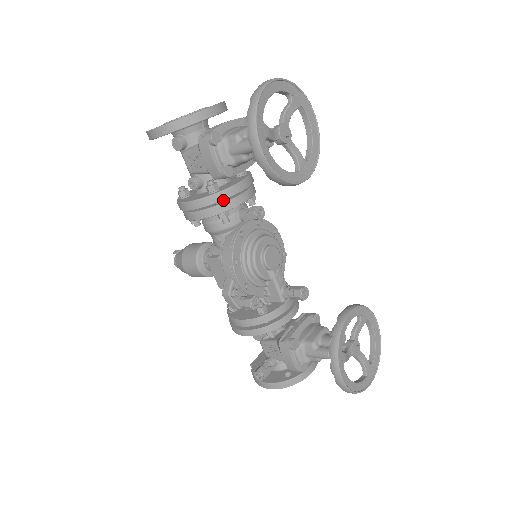
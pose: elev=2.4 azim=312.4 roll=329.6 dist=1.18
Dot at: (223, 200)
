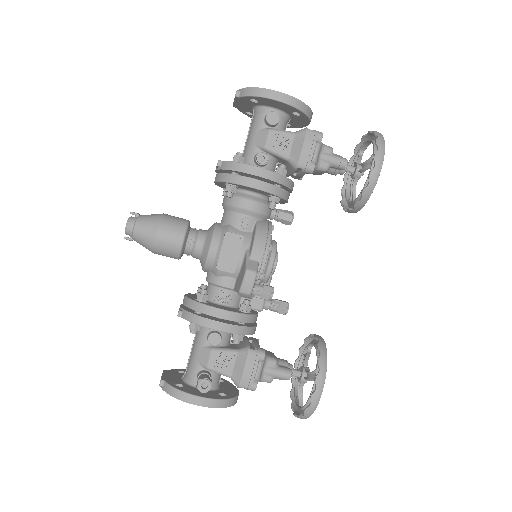
Dot at: occluded
